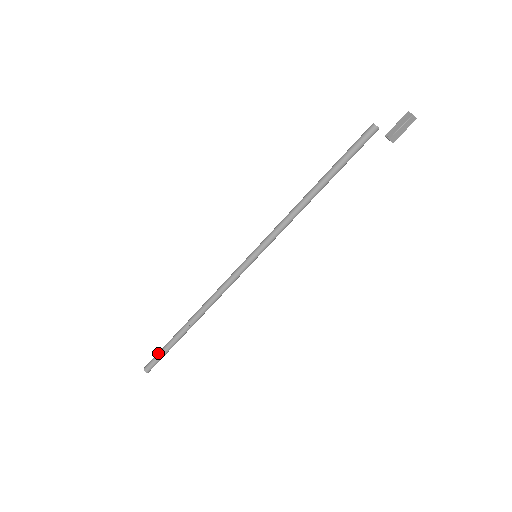
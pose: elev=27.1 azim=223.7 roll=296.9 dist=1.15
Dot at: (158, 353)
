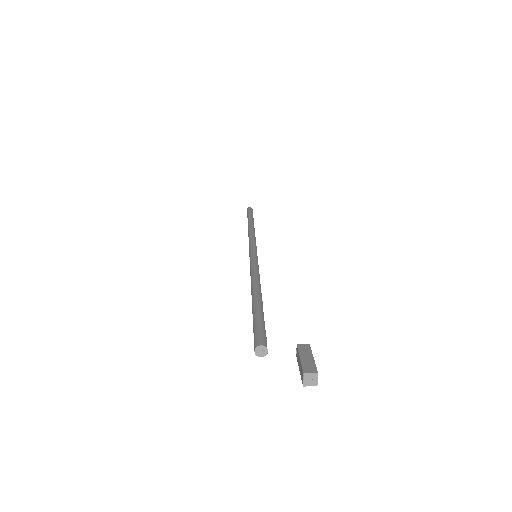
Dot at: (247, 214)
